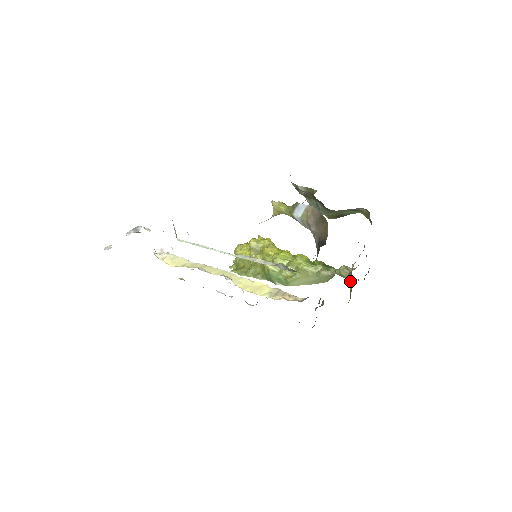
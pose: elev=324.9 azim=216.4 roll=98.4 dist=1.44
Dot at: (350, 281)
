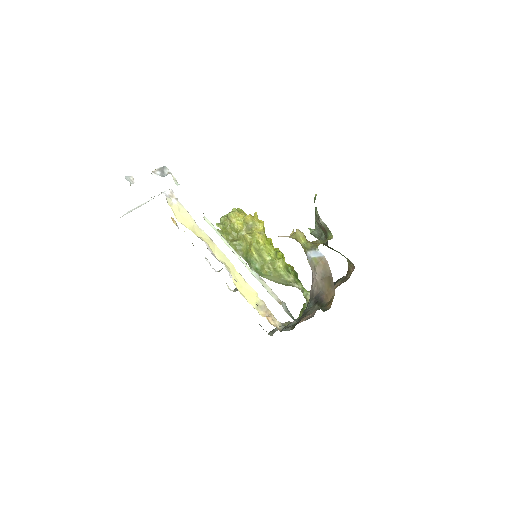
Dot at: occluded
